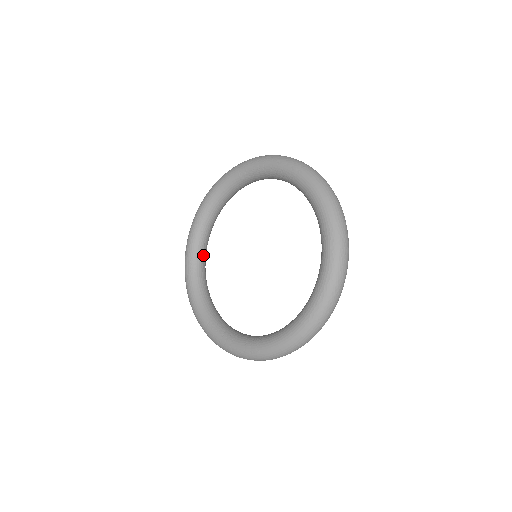
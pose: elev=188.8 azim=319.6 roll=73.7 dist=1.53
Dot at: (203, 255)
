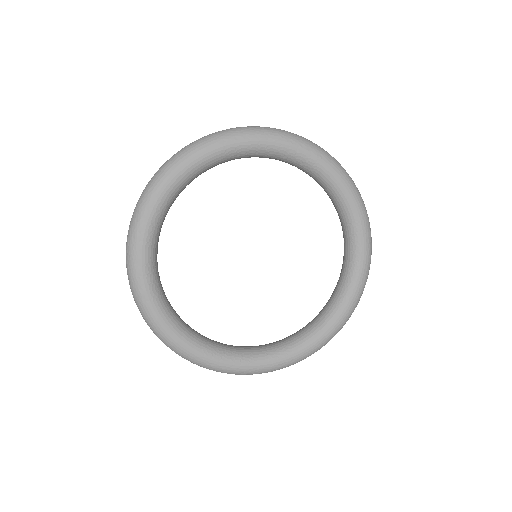
Dot at: (157, 264)
